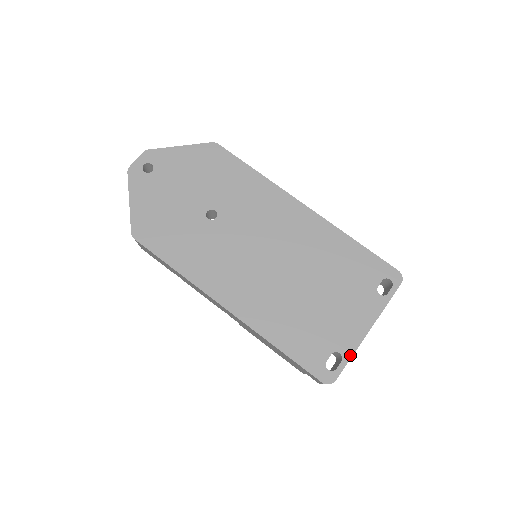
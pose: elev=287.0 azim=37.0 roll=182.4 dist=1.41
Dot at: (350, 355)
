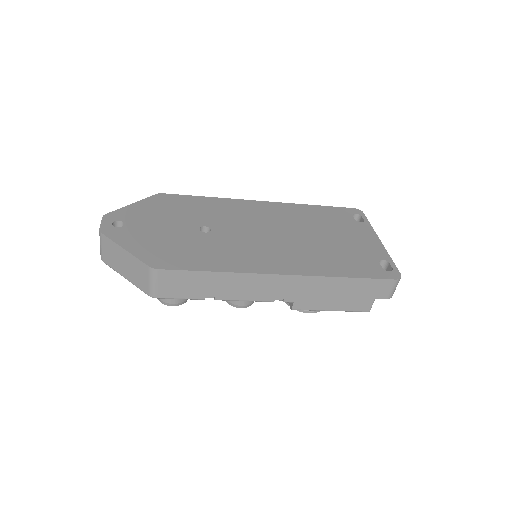
Dot at: (389, 257)
